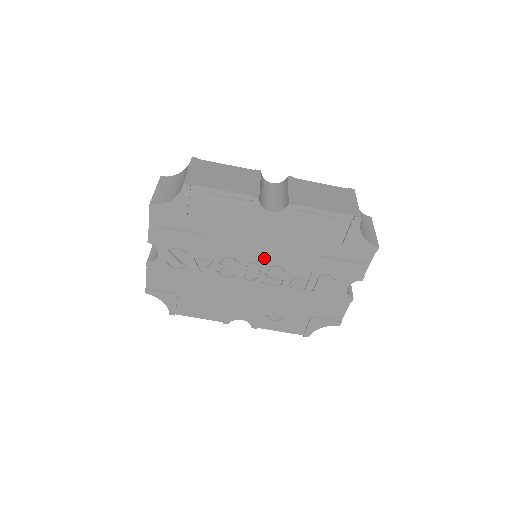
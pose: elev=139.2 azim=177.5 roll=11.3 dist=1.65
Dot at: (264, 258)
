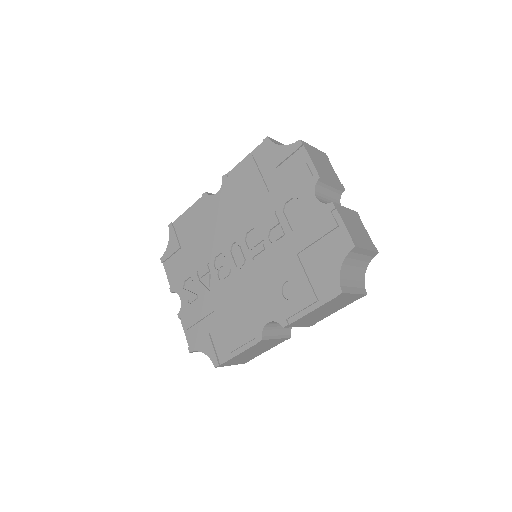
Dot at: (238, 234)
